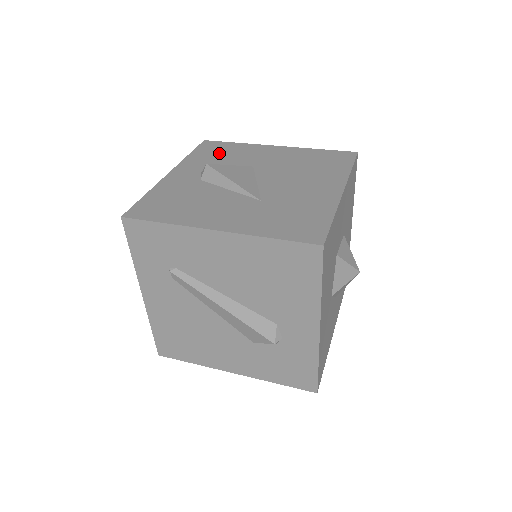
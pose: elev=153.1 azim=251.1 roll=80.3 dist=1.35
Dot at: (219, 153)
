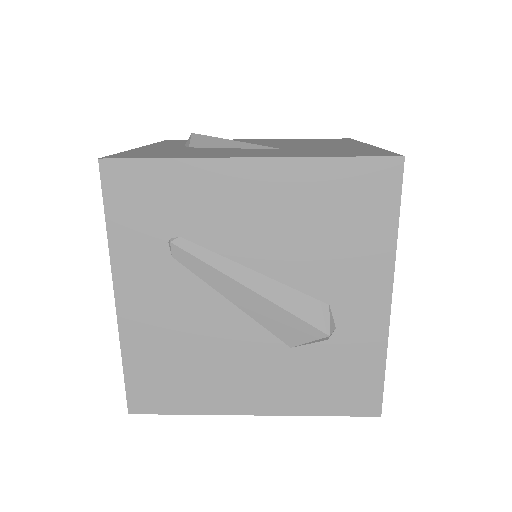
Dot at: occluded
